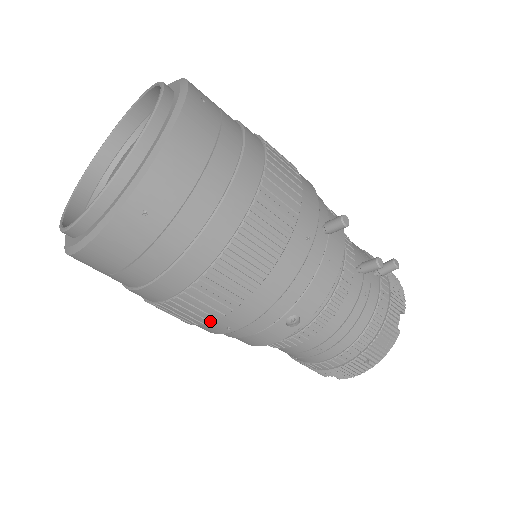
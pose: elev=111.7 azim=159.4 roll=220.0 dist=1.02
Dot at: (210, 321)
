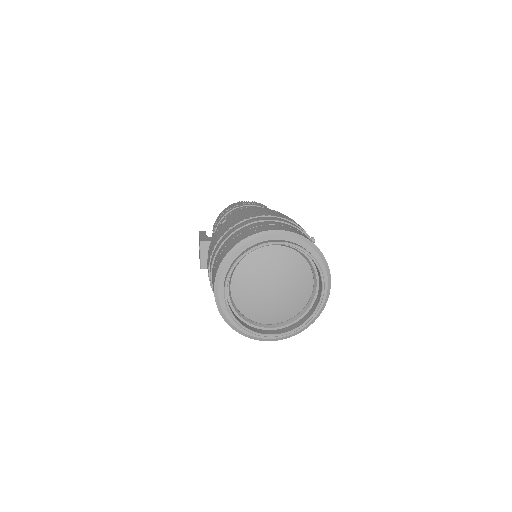
Dot at: occluded
